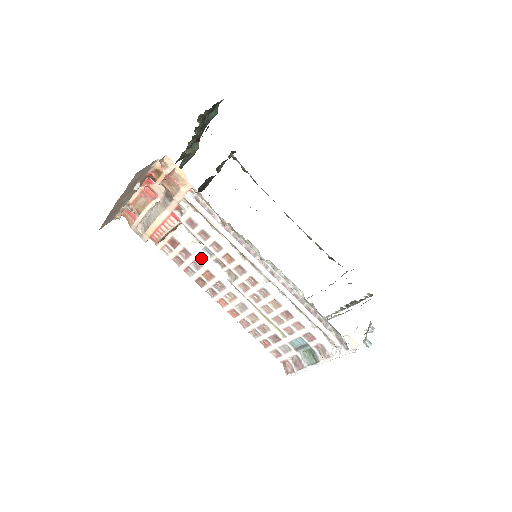
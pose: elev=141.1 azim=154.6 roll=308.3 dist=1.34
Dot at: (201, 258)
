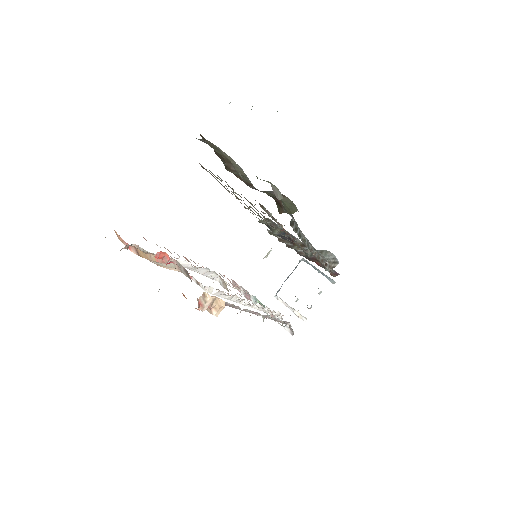
Dot at: occluded
